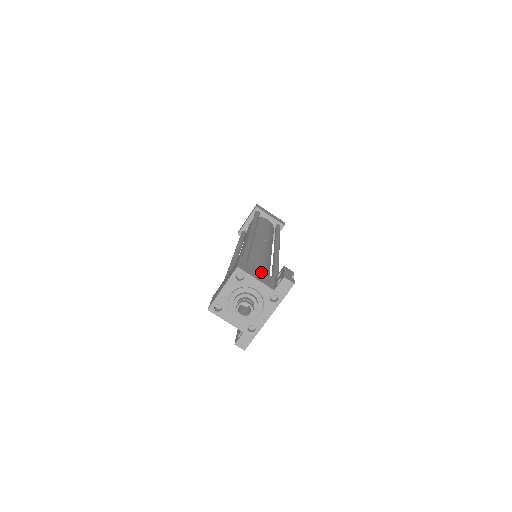
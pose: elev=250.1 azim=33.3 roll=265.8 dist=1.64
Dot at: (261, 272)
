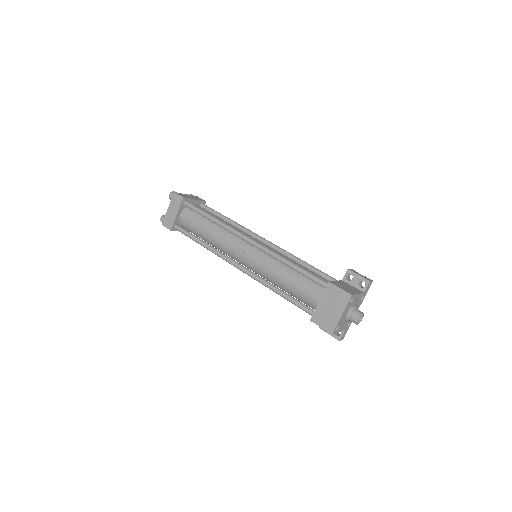
Dot at: (342, 284)
